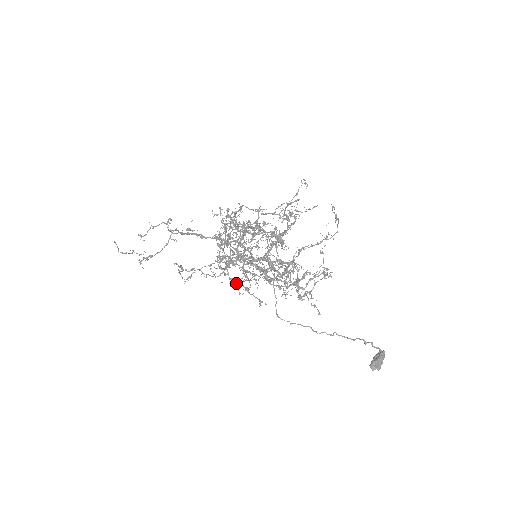
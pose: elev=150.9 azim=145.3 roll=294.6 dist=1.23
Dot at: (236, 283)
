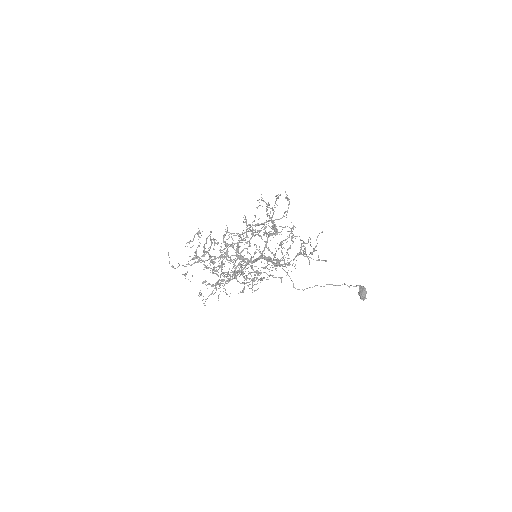
Dot at: (247, 285)
